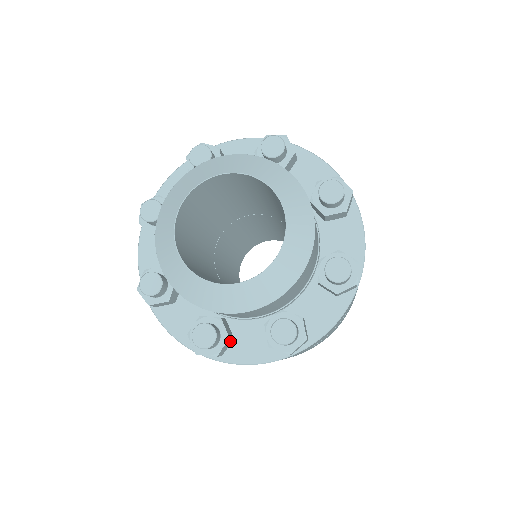
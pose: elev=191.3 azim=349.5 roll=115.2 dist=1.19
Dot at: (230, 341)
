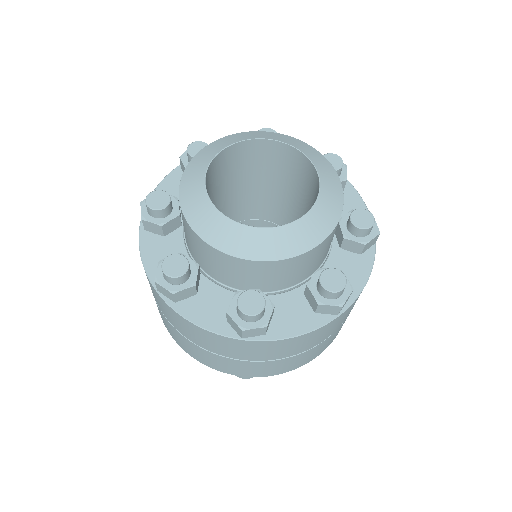
Dot at: (272, 315)
